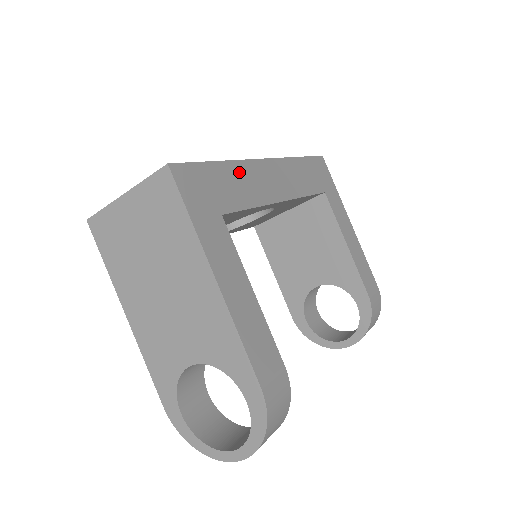
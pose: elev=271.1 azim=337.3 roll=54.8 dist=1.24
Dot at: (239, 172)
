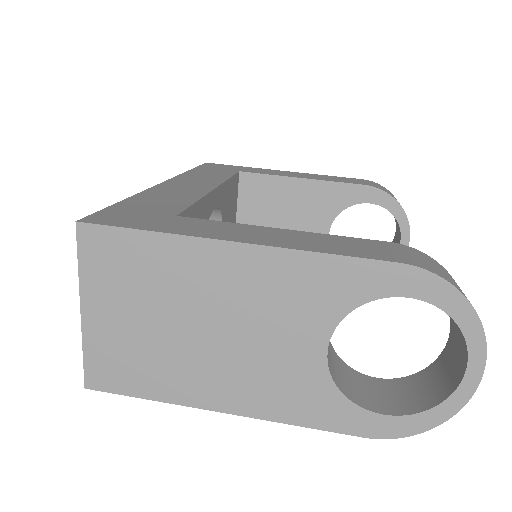
Dot at: (152, 195)
